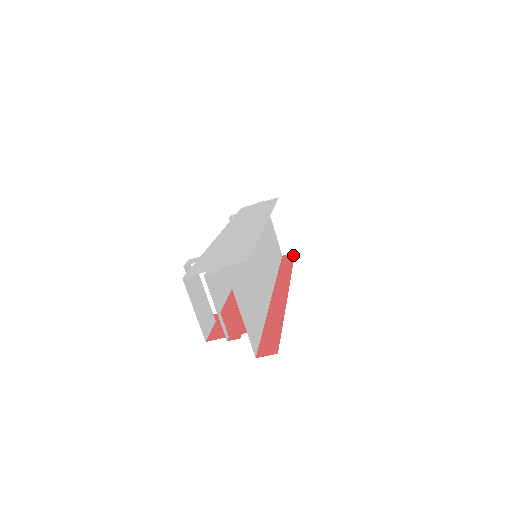
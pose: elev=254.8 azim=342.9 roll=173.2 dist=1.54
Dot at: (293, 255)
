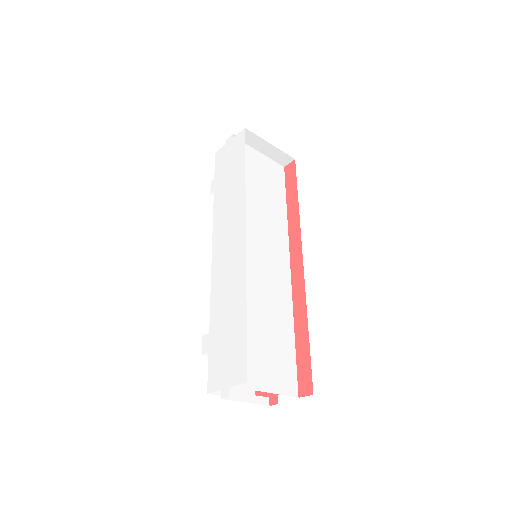
Dot at: (294, 169)
